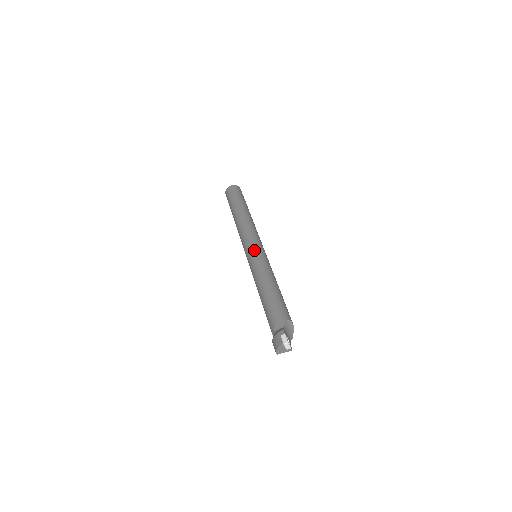
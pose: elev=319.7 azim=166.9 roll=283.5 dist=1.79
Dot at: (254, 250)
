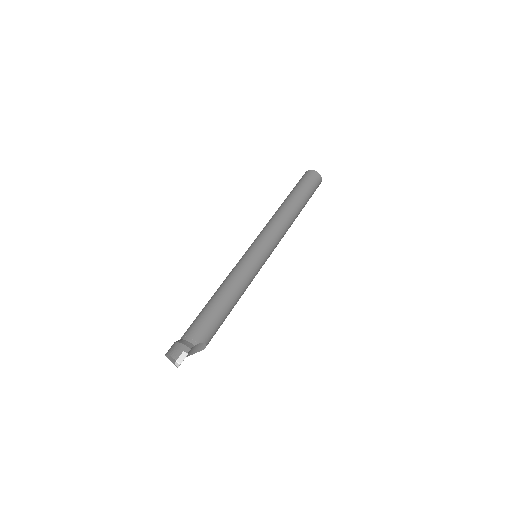
Dot at: (260, 253)
